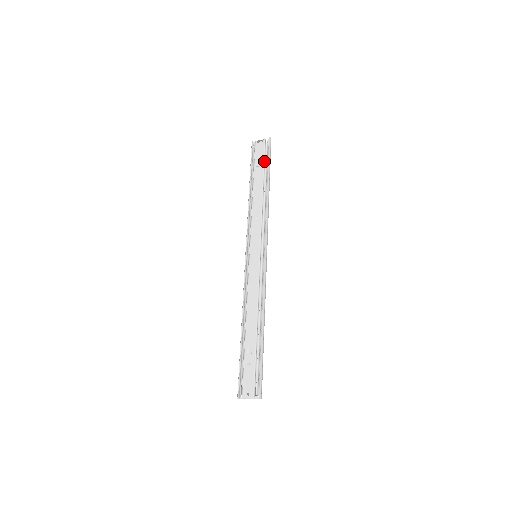
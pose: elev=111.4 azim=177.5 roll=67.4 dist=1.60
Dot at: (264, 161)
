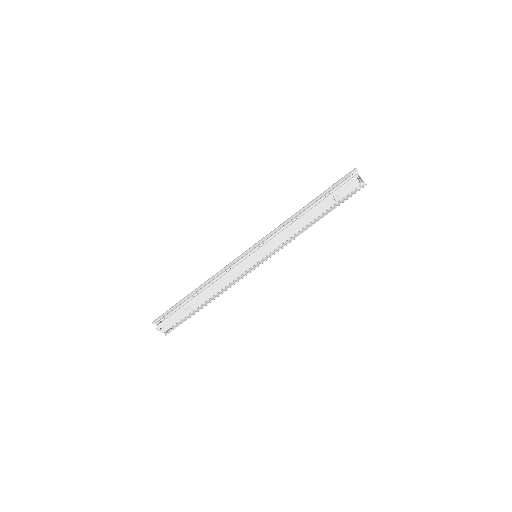
Dot at: (341, 199)
